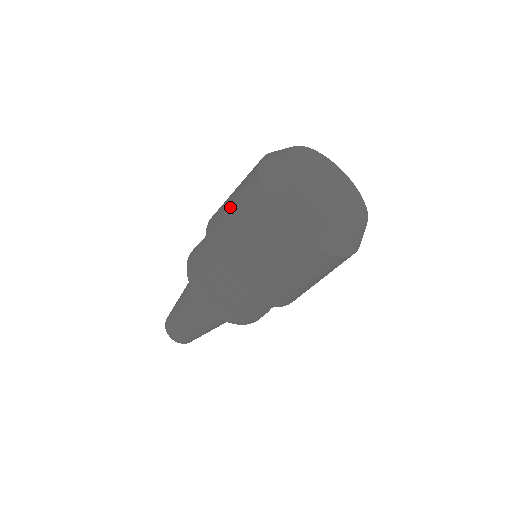
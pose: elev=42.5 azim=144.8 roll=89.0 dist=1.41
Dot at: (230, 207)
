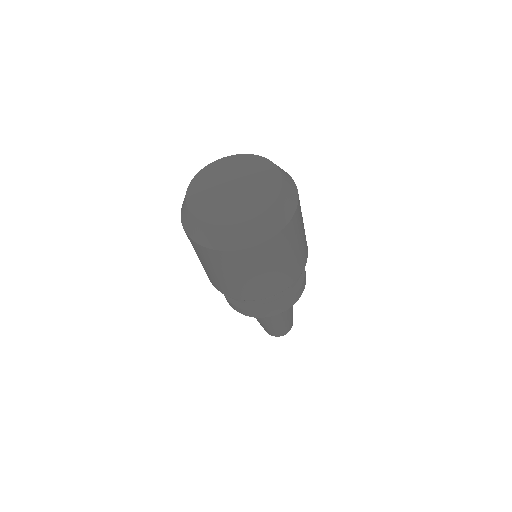
Dot at: occluded
